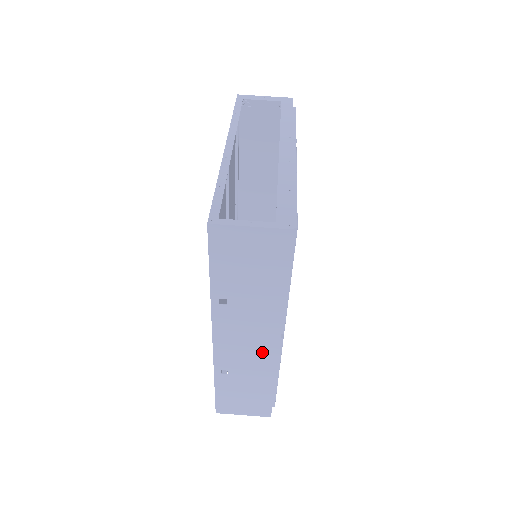
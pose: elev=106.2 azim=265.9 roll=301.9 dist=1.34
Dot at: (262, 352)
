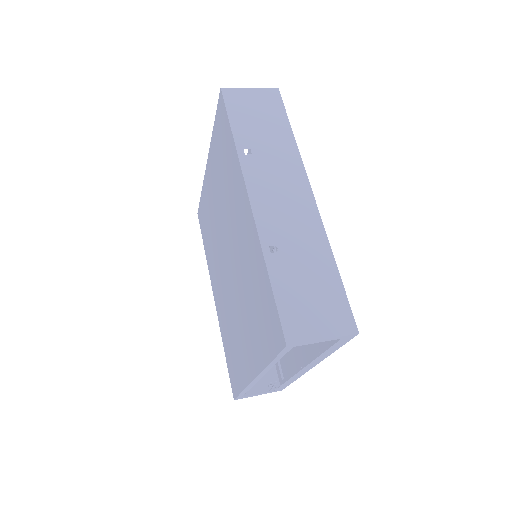
Dot at: (302, 209)
